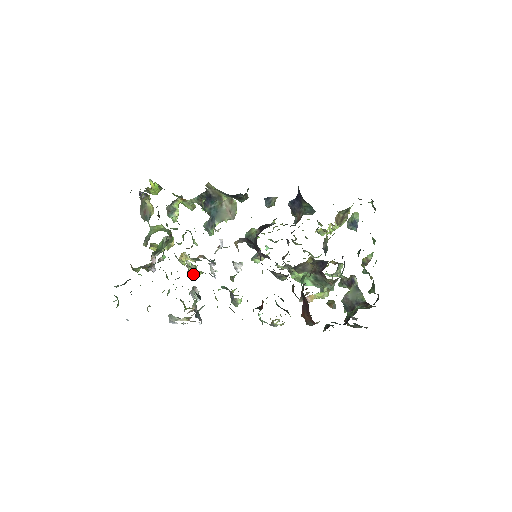
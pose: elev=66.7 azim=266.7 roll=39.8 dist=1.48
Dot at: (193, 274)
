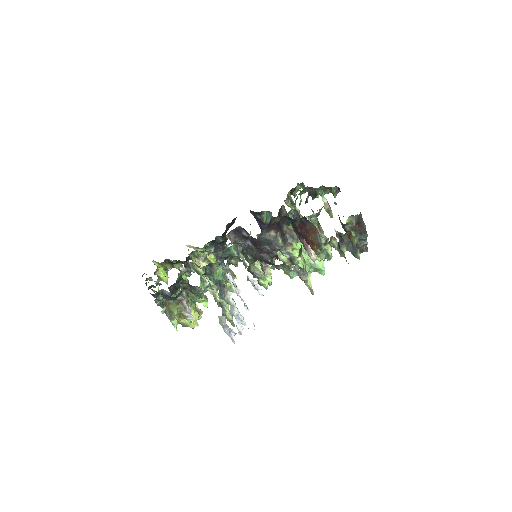
Dot at: (226, 309)
